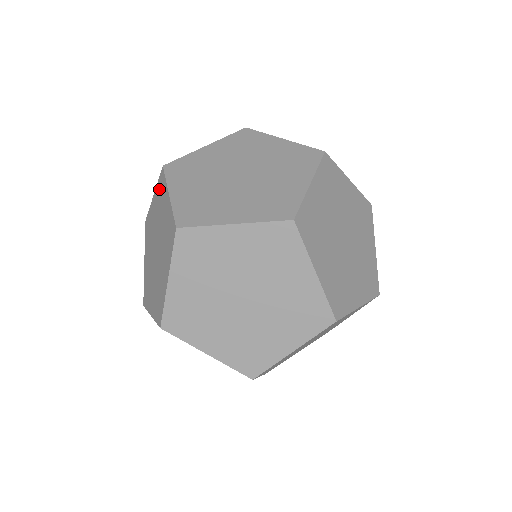
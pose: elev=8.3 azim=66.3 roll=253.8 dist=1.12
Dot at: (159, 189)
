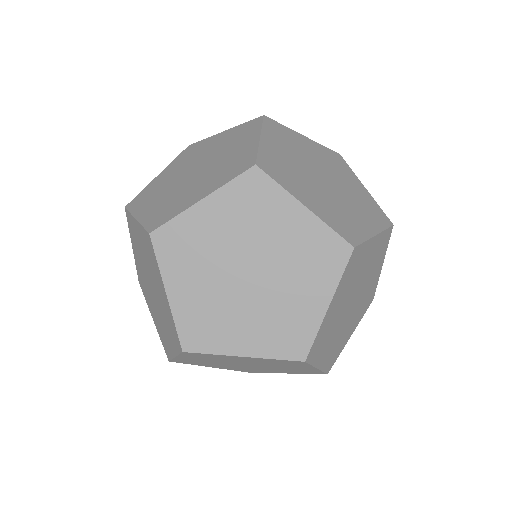
Dot at: (146, 243)
